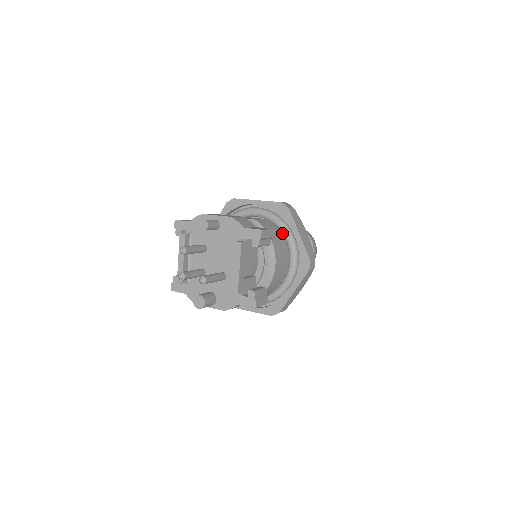
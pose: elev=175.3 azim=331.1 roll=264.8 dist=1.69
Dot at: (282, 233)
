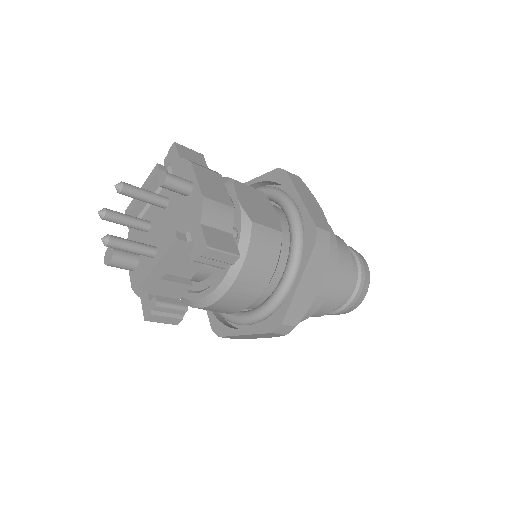
Dot at: (286, 262)
